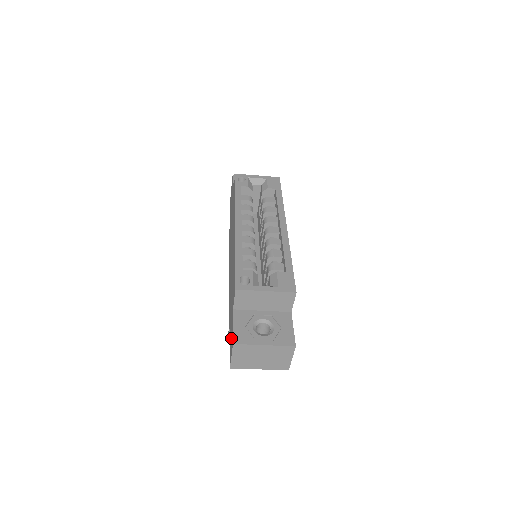
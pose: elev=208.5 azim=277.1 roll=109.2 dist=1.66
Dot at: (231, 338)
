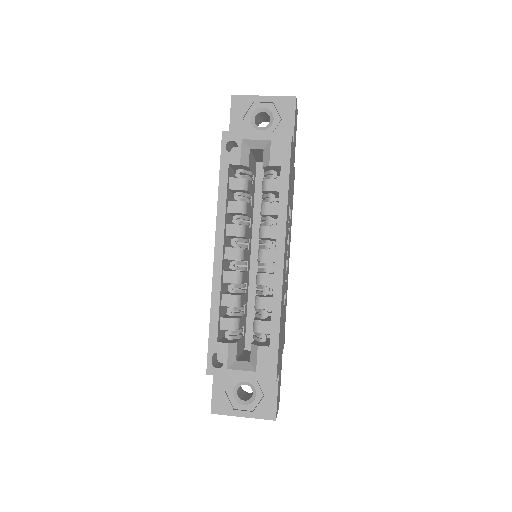
Dot at: occluded
